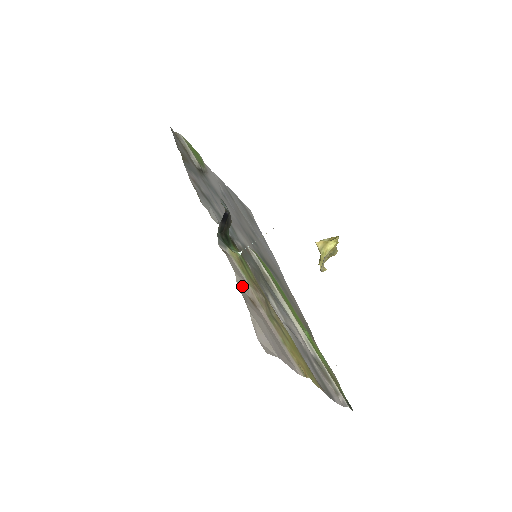
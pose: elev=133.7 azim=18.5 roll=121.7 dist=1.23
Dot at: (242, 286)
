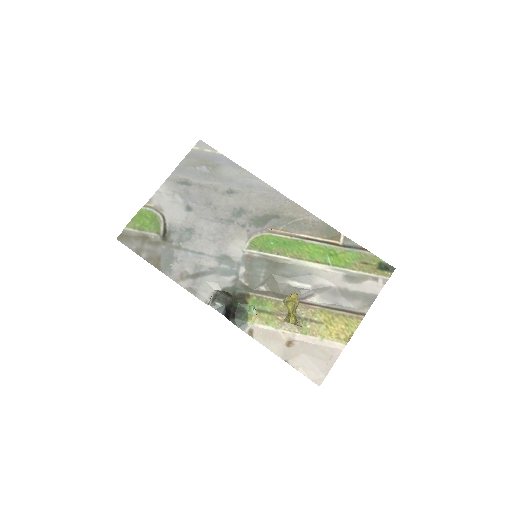
Dot at: (277, 346)
